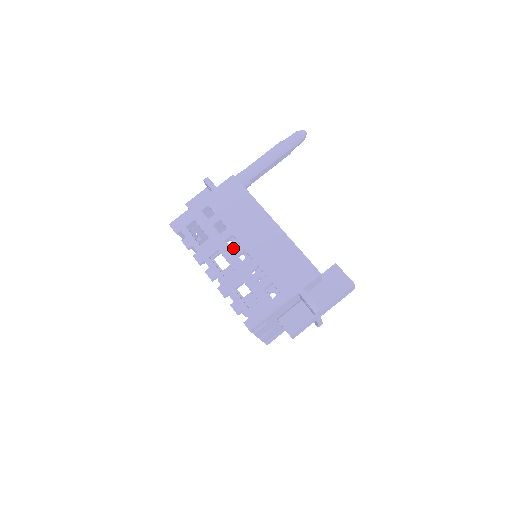
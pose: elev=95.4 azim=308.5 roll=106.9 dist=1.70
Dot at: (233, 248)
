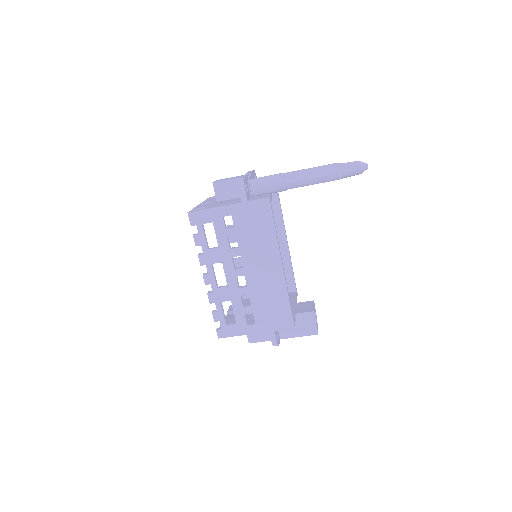
Dot at: (235, 268)
